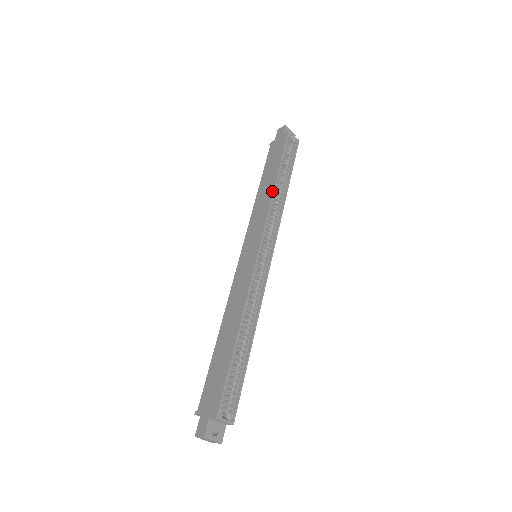
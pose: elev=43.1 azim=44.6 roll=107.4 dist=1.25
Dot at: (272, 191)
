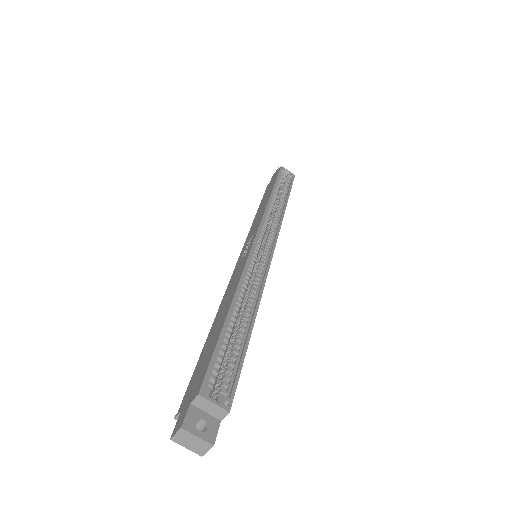
Dot at: (267, 201)
